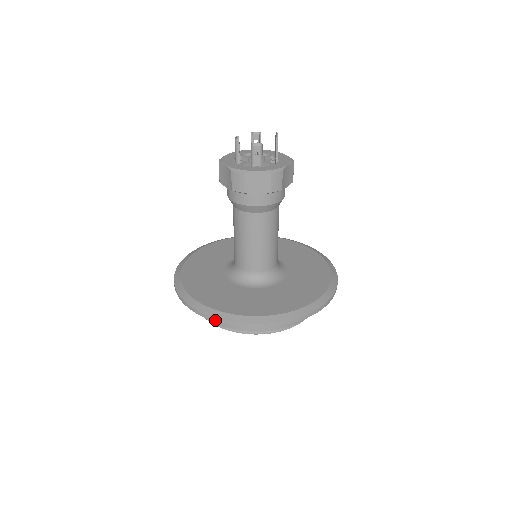
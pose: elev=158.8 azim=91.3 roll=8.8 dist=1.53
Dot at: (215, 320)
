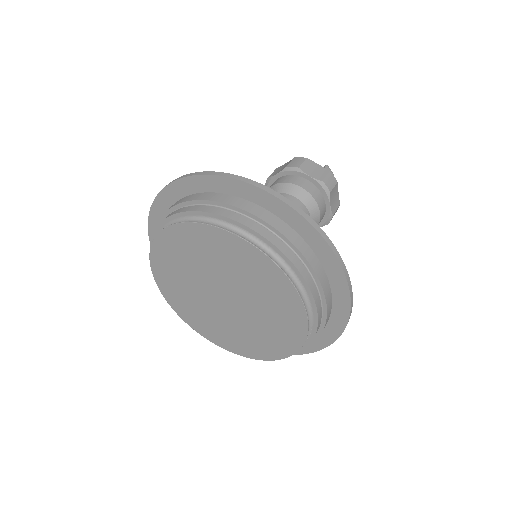
Dot at: (150, 214)
